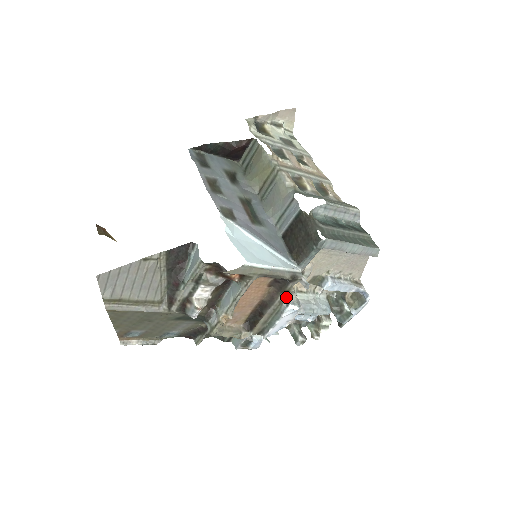
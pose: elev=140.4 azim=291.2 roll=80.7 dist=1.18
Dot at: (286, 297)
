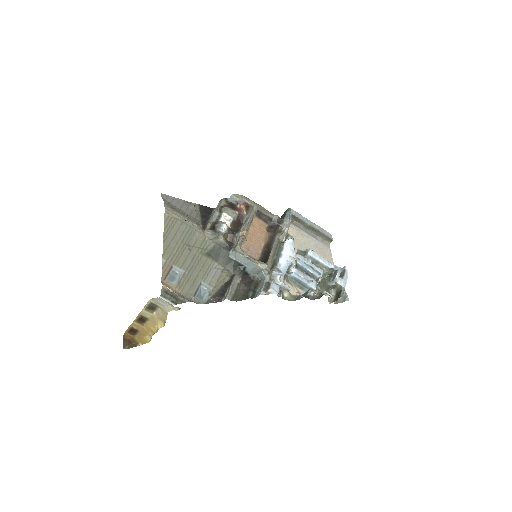
Dot at: occluded
